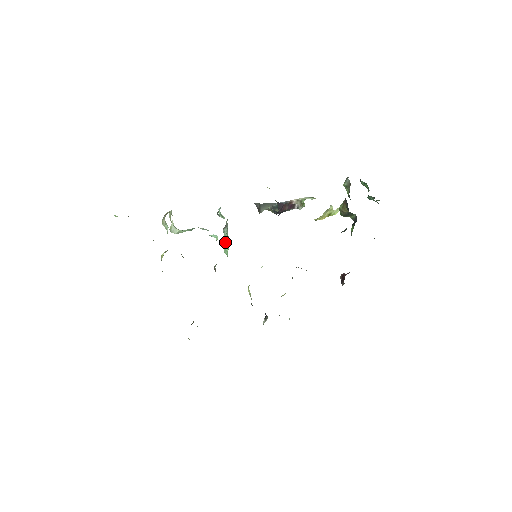
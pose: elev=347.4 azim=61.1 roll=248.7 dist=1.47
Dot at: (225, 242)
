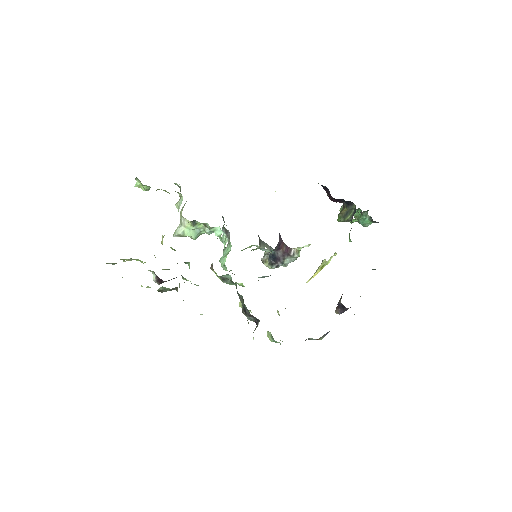
Dot at: (224, 254)
